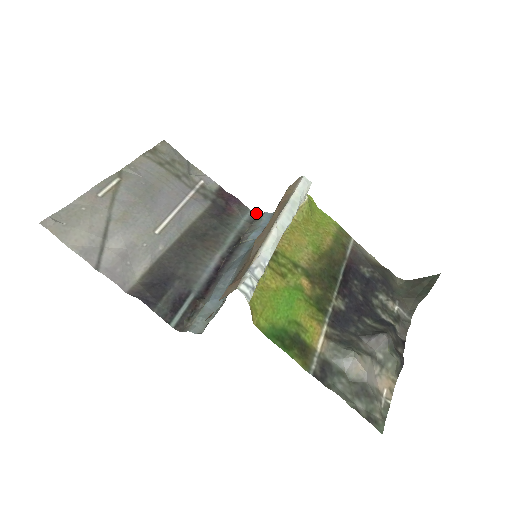
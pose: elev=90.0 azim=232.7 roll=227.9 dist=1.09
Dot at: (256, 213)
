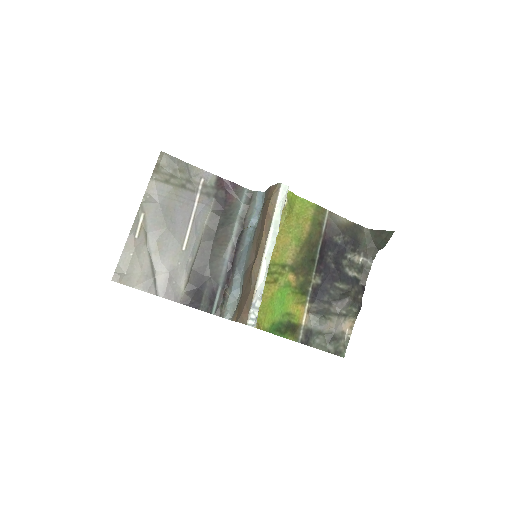
Dot at: (251, 190)
